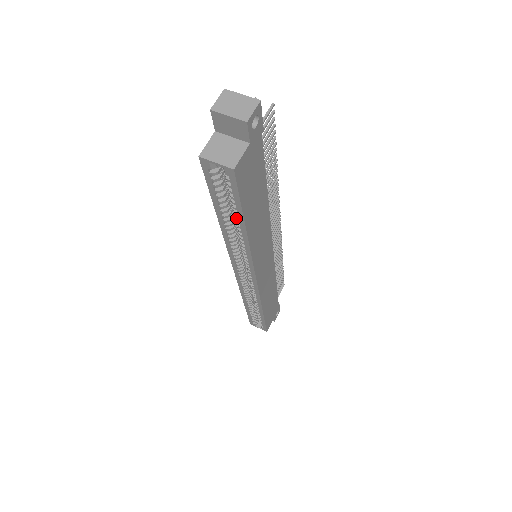
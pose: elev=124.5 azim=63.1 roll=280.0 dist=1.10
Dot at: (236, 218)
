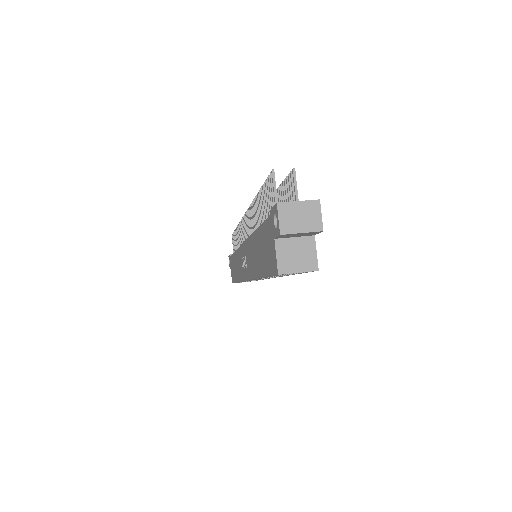
Dot at: occluded
